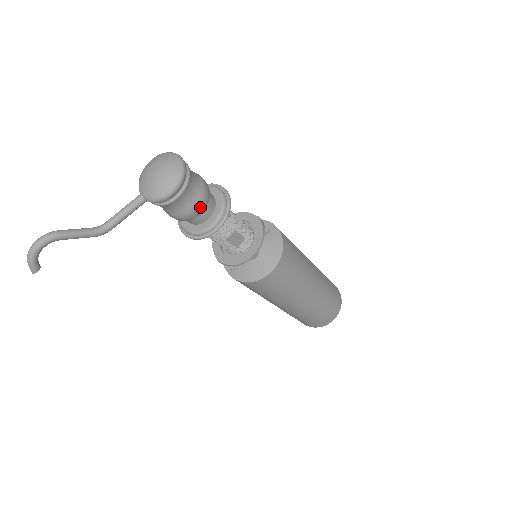
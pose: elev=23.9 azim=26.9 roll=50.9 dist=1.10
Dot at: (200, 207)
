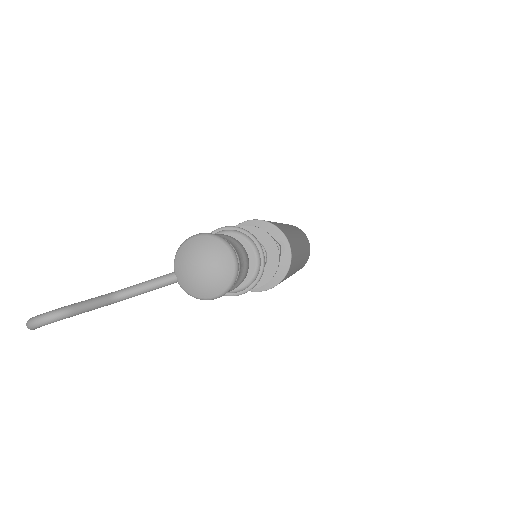
Dot at: (233, 289)
